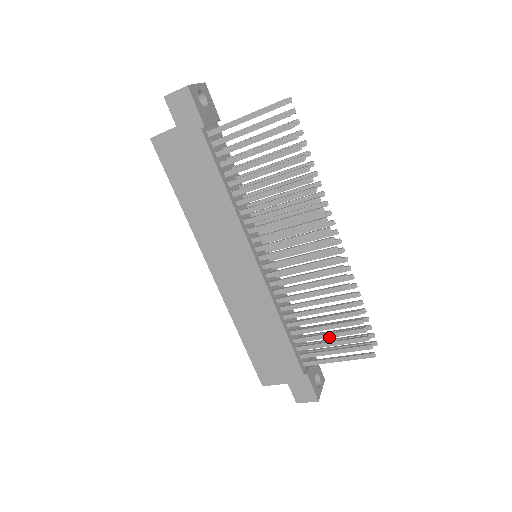
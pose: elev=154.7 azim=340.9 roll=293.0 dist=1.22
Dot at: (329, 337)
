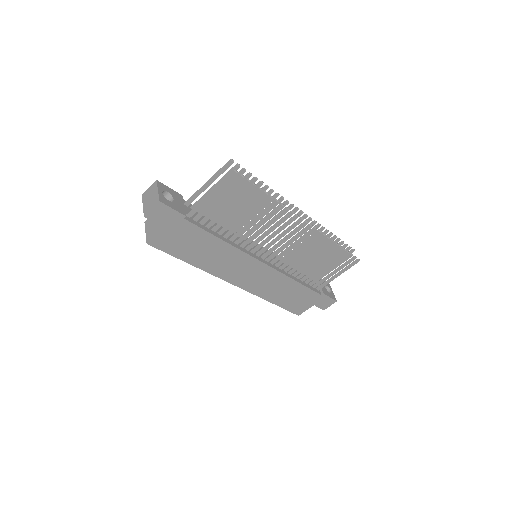
Dot at: occluded
